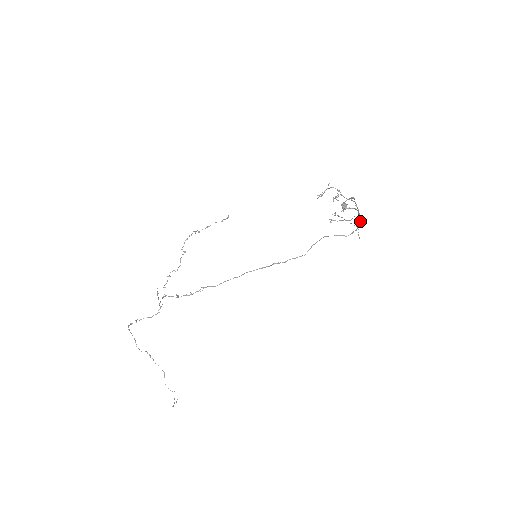
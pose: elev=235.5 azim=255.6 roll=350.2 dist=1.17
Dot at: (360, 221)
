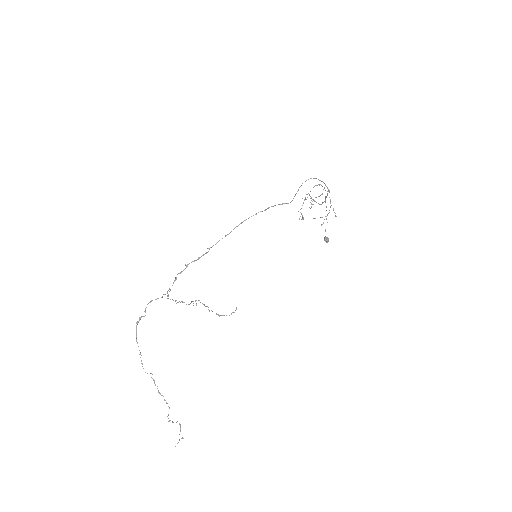
Dot at: occluded
